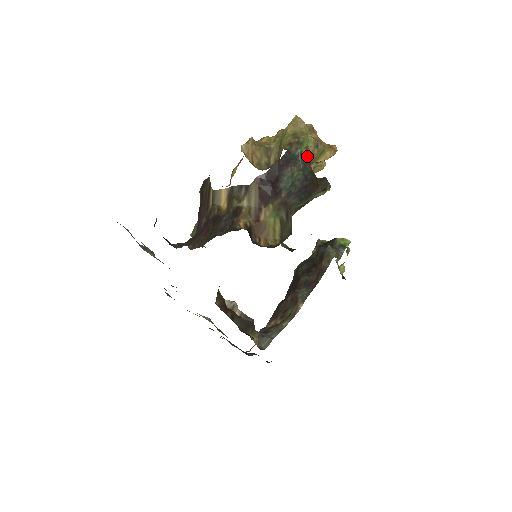
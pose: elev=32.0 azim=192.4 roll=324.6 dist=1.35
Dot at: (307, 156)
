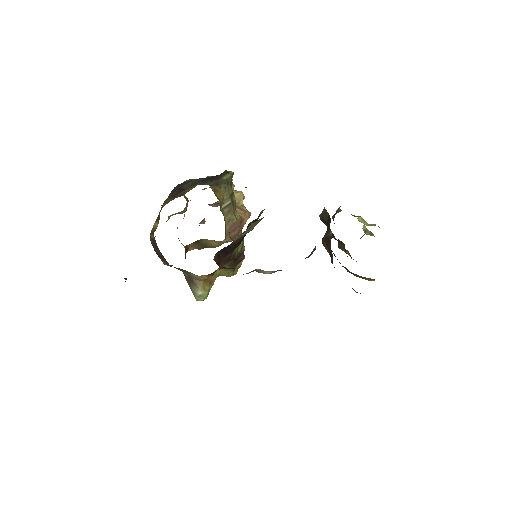
Dot at: occluded
